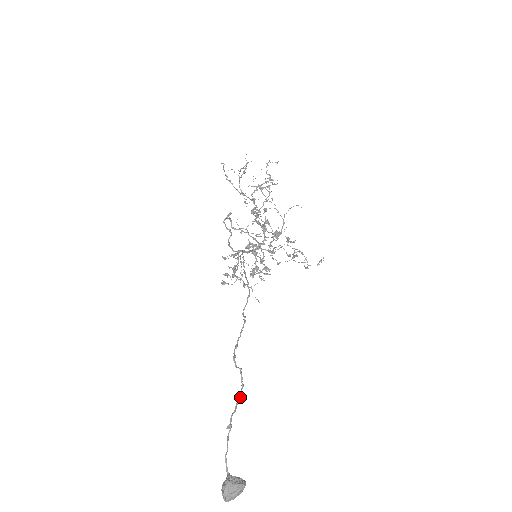
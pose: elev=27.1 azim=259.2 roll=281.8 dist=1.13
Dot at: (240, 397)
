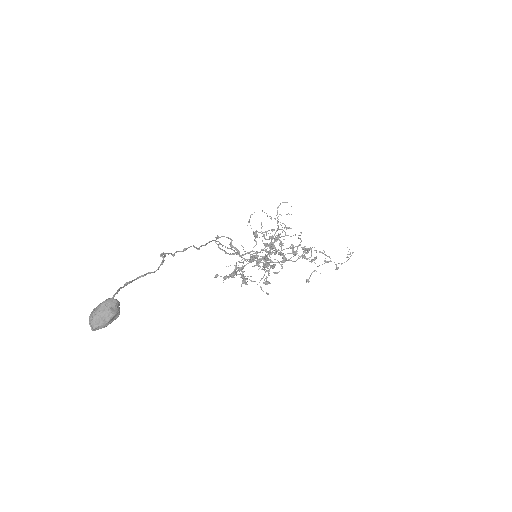
Dot at: (156, 270)
